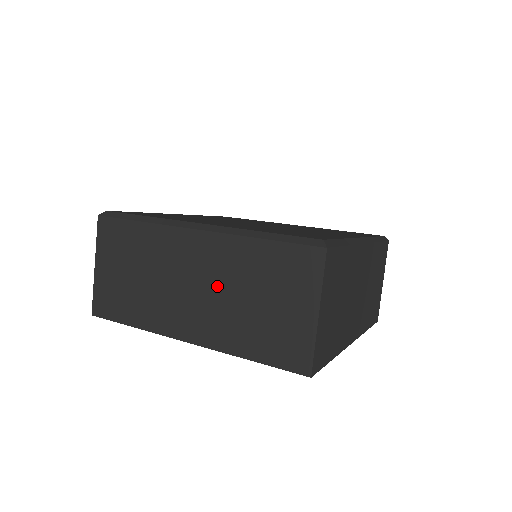
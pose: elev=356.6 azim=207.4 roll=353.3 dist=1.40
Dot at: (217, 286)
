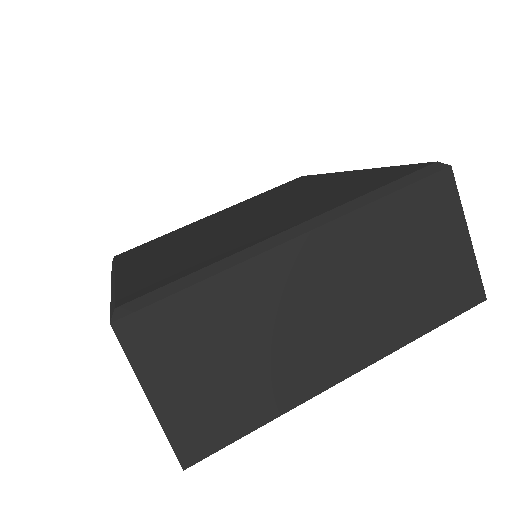
Dot at: occluded
